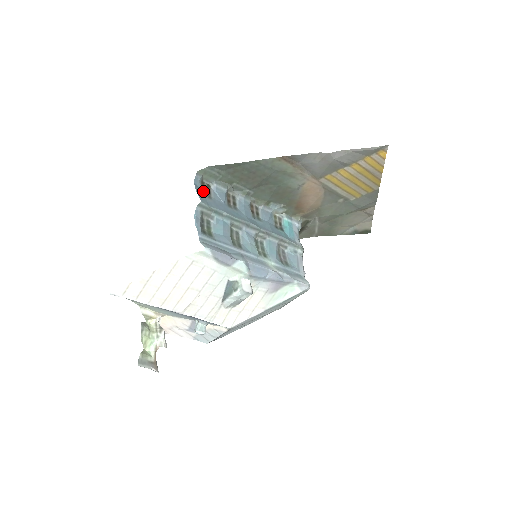
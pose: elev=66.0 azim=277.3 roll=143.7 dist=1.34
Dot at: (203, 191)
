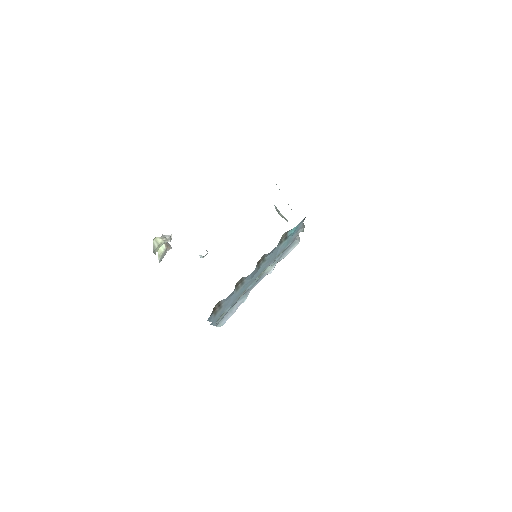
Dot at: (214, 311)
